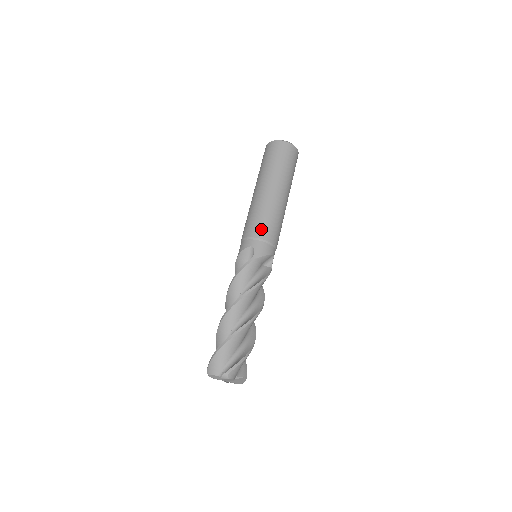
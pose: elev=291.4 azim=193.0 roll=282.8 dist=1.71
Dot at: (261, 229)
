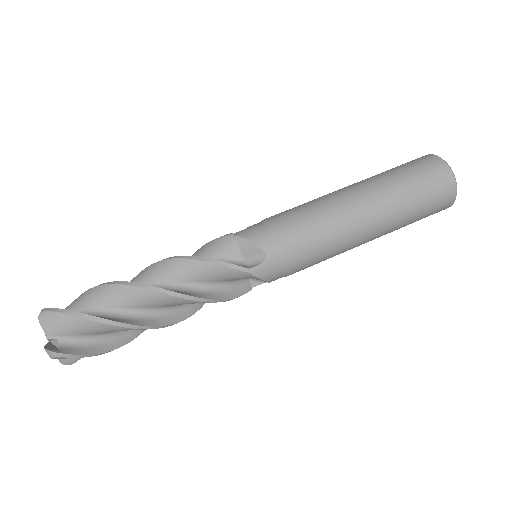
Dot at: (280, 214)
